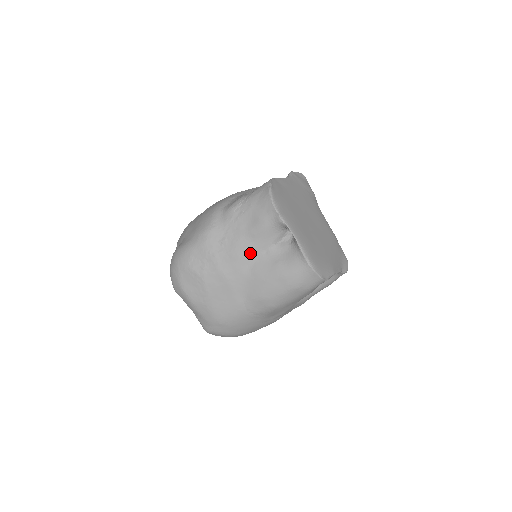
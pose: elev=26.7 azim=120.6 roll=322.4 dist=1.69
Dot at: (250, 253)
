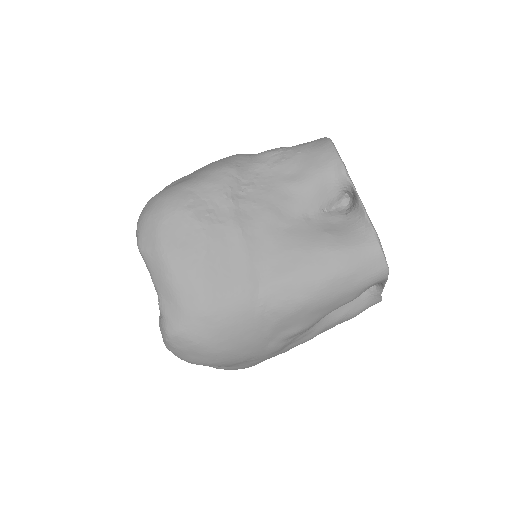
Dot at: (286, 211)
